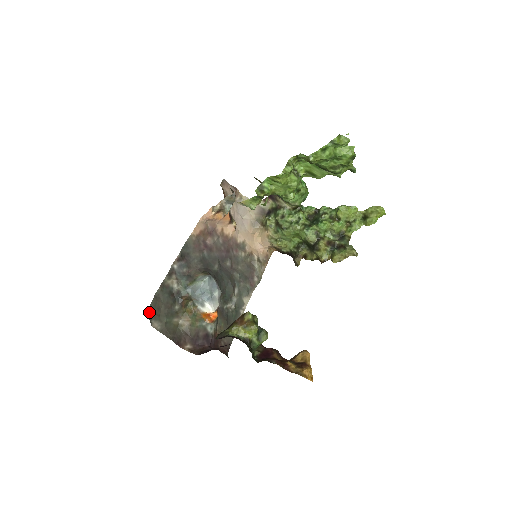
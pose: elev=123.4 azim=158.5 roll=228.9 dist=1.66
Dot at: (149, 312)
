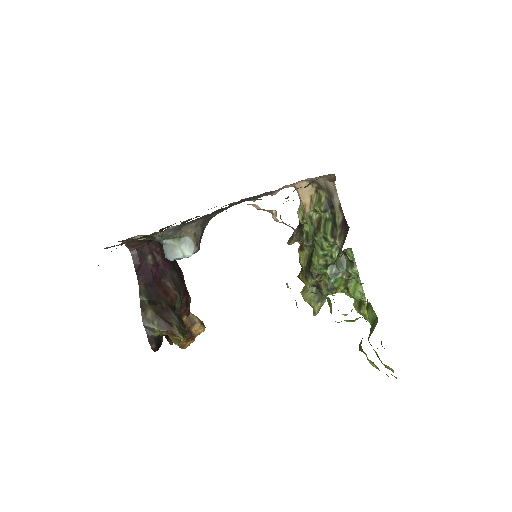
Dot at: occluded
